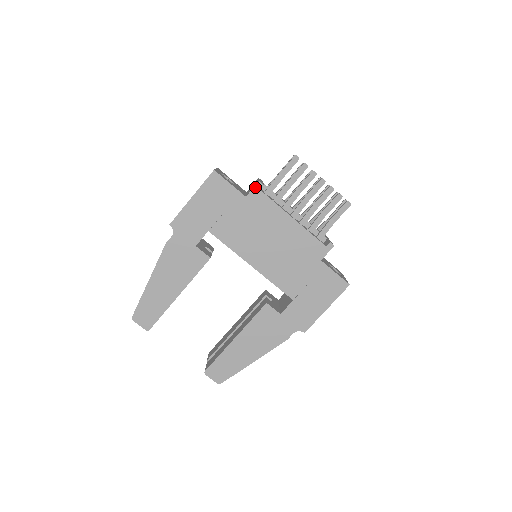
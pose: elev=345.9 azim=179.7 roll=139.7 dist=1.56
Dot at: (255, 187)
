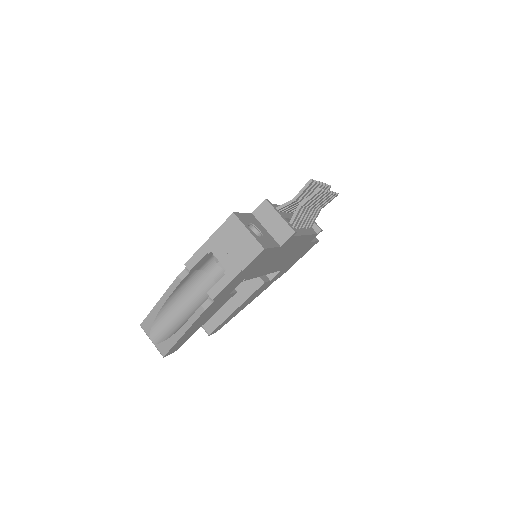
Dot at: (290, 237)
